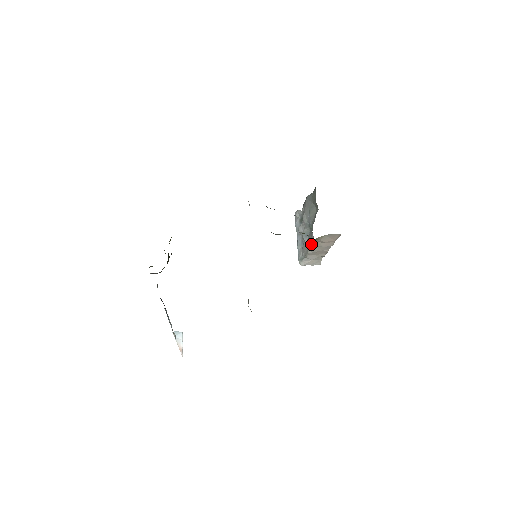
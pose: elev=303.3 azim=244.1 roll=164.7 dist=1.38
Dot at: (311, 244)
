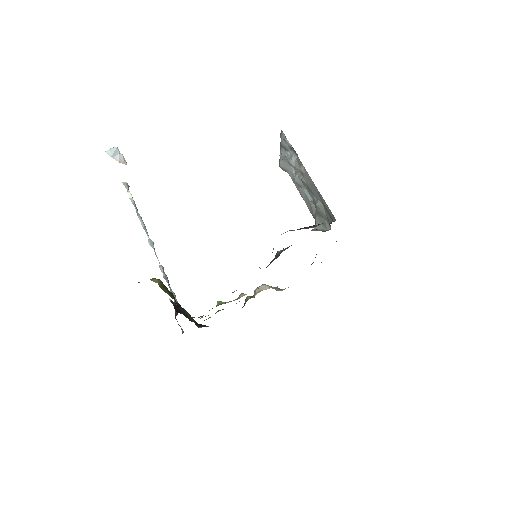
Dot at: occluded
